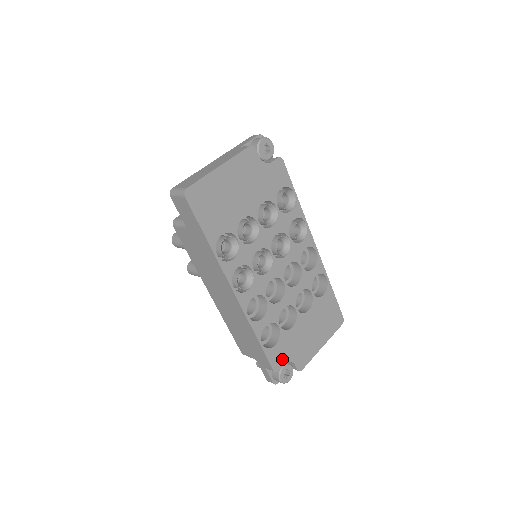
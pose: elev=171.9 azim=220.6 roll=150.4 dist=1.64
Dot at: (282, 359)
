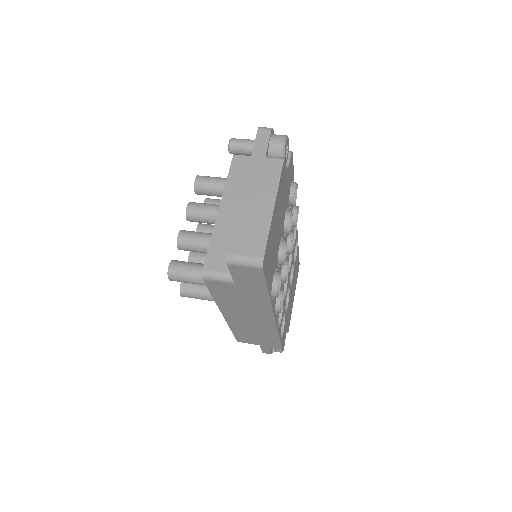
Dot at: (284, 336)
